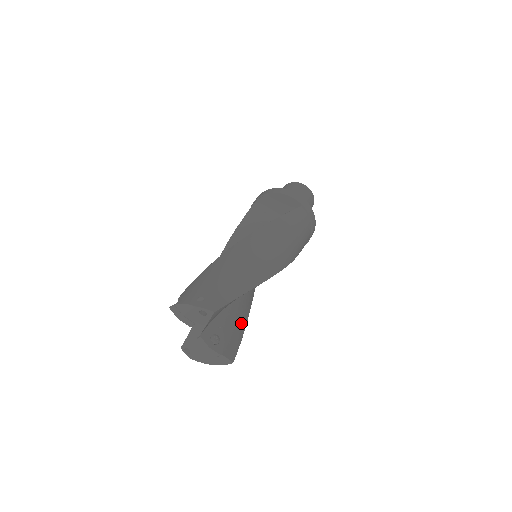
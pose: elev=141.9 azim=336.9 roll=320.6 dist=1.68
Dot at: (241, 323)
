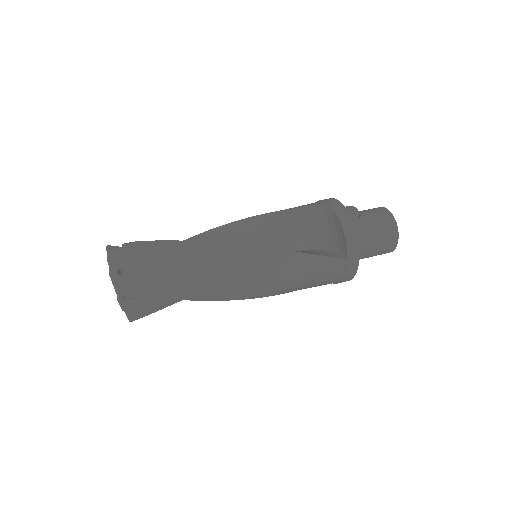
Dot at: occluded
